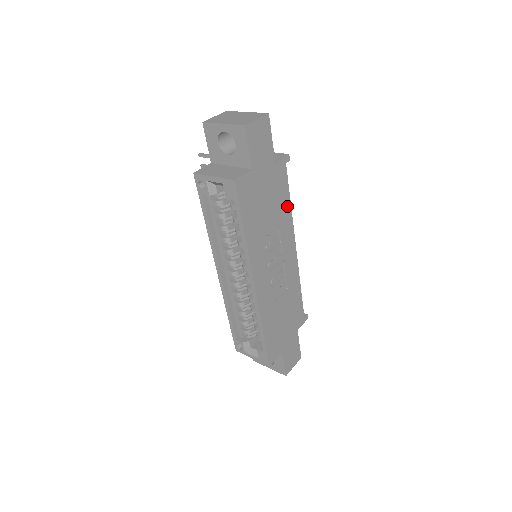
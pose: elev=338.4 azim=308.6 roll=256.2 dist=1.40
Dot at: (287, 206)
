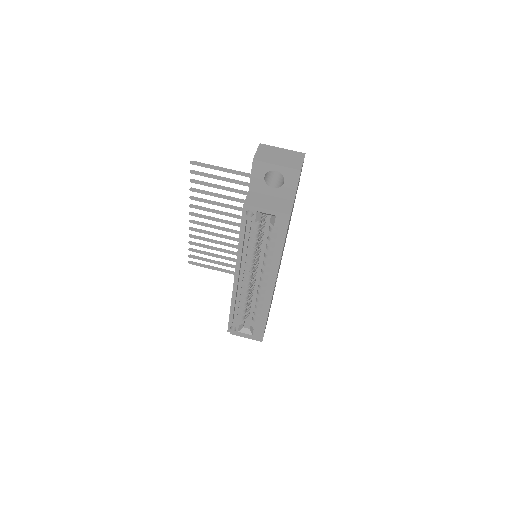
Dot at: occluded
